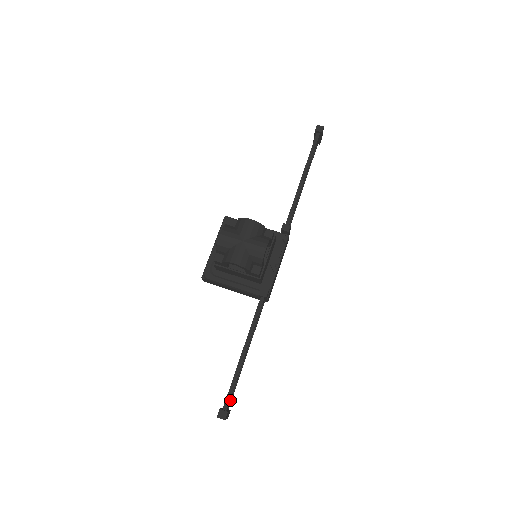
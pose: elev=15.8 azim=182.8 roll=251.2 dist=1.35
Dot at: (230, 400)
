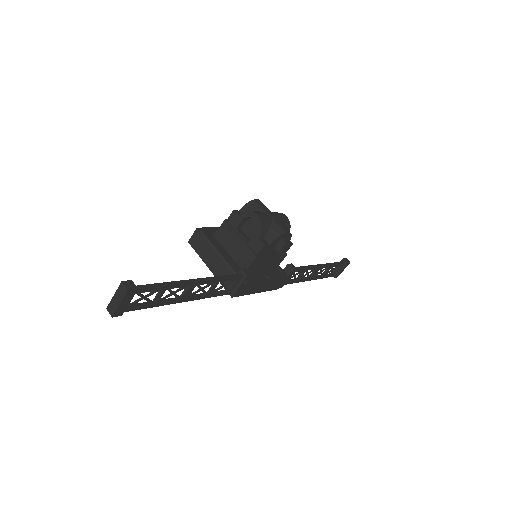
Dot at: (133, 306)
